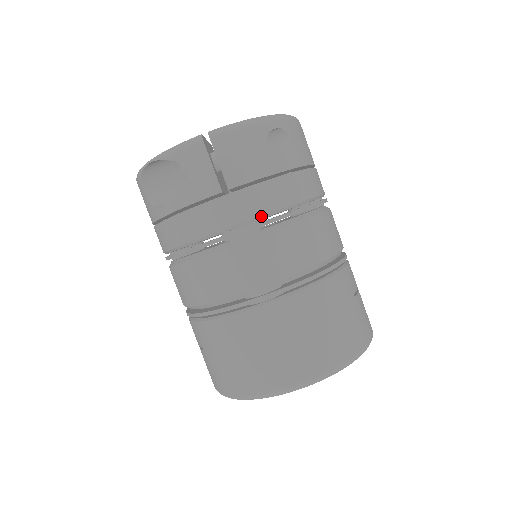
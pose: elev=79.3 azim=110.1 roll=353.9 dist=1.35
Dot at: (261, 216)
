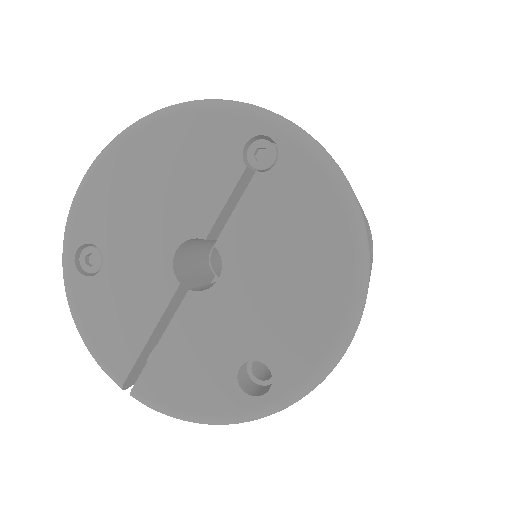
Dot at: occluded
